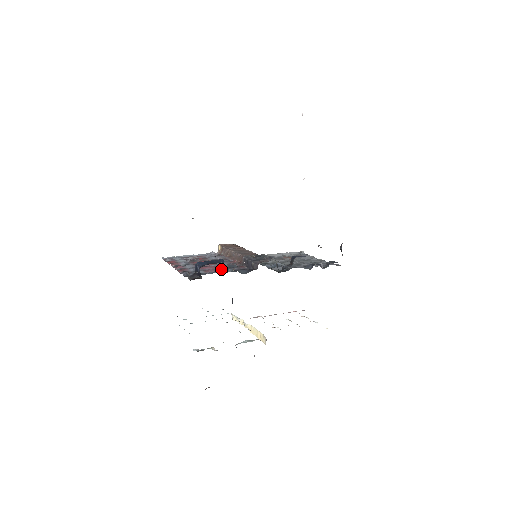
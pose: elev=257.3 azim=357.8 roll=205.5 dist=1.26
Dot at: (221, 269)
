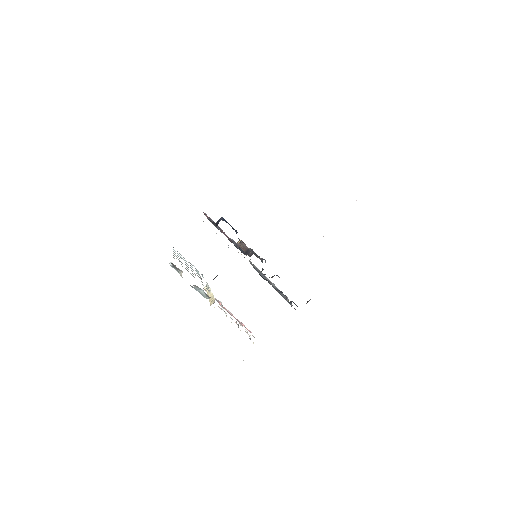
Dot at: occluded
